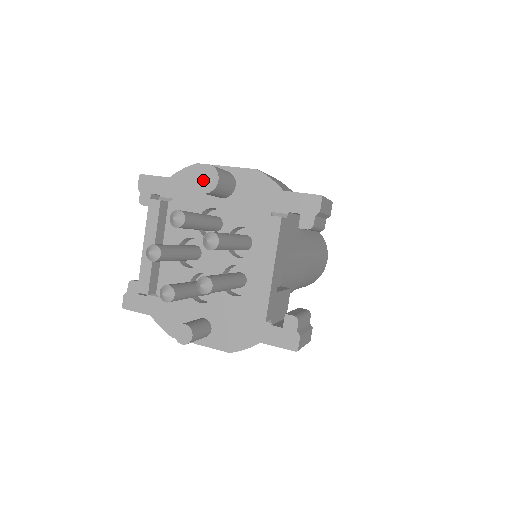
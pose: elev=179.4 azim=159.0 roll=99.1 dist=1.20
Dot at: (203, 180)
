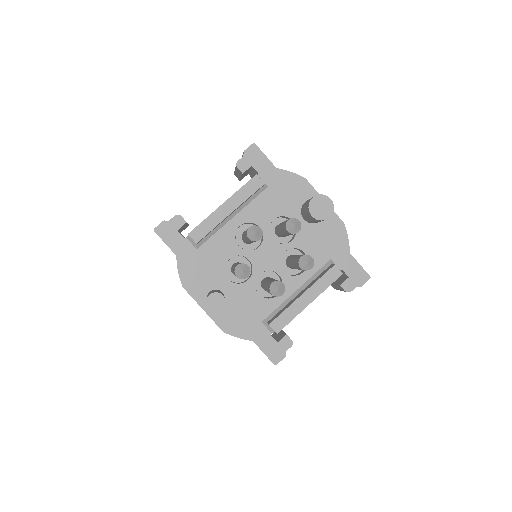
Dot at: (319, 207)
